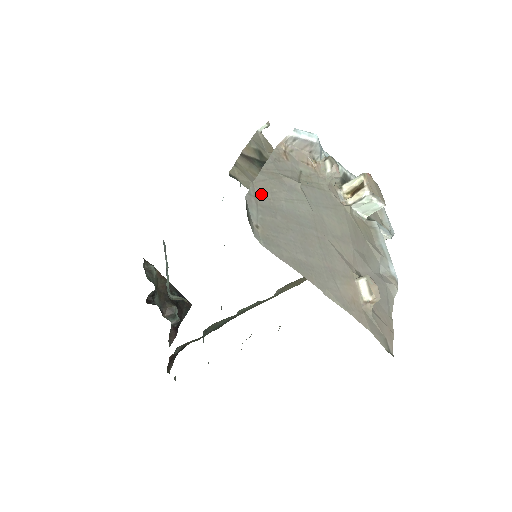
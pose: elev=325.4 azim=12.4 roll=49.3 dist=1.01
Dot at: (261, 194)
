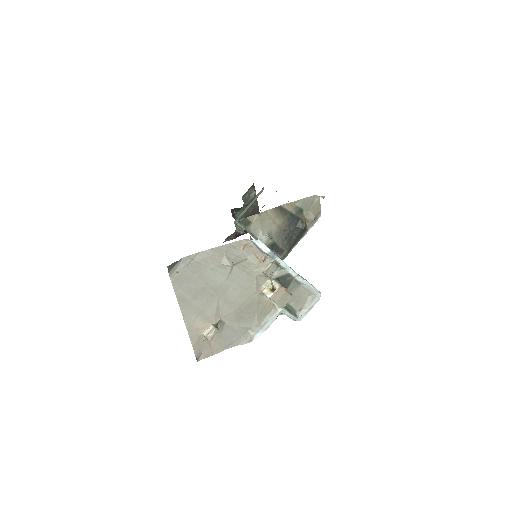
Dot at: (198, 259)
